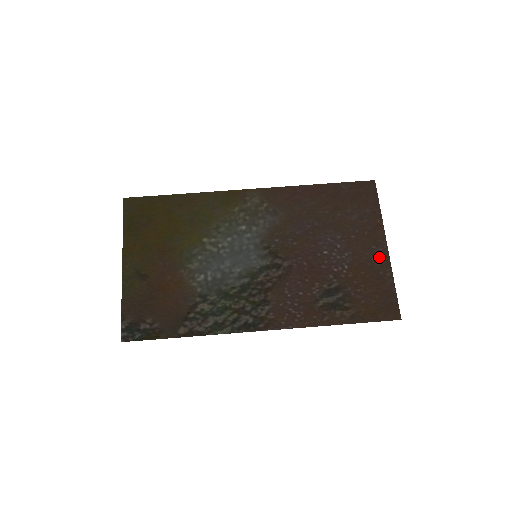
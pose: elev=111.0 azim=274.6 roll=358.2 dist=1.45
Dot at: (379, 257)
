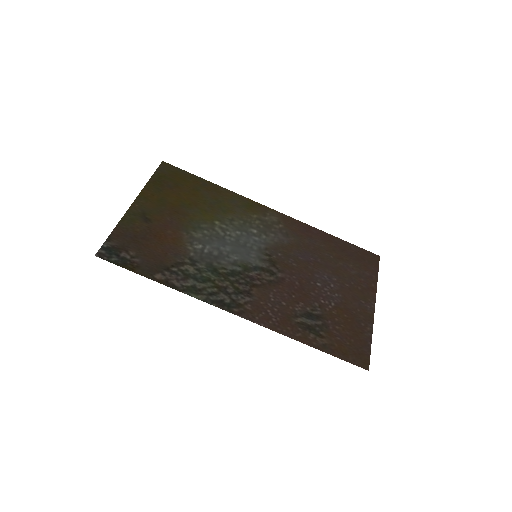
Dot at: (365, 311)
